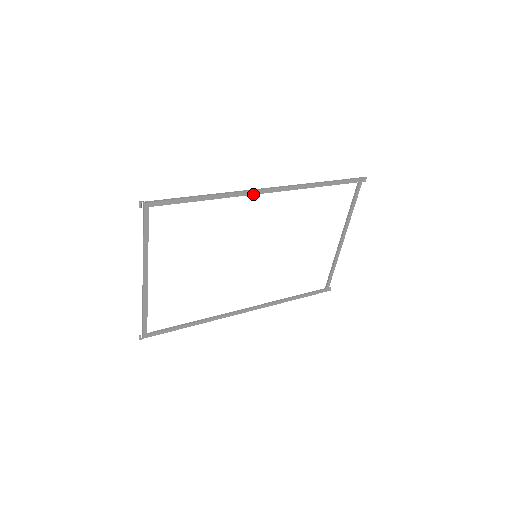
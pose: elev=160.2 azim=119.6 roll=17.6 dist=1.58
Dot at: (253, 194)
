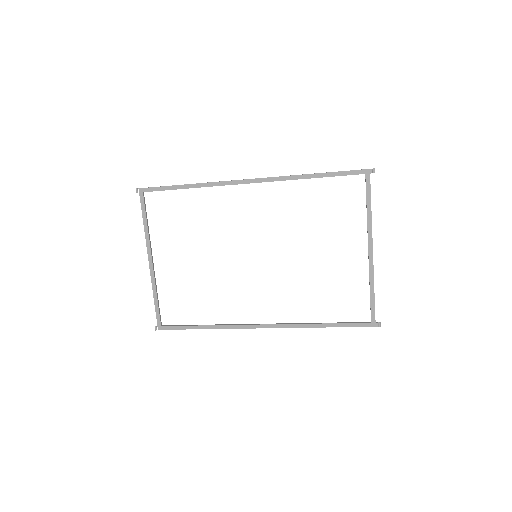
Dot at: (233, 184)
